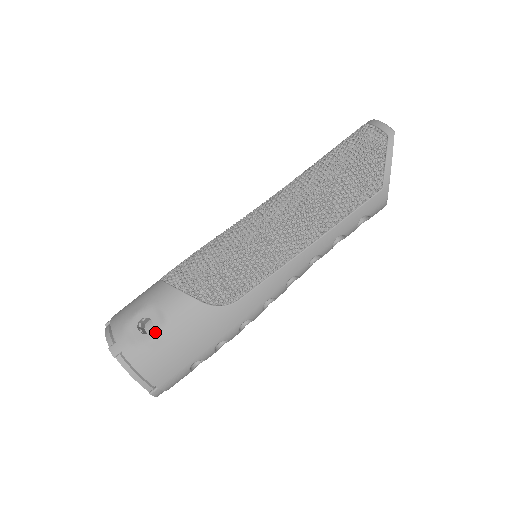
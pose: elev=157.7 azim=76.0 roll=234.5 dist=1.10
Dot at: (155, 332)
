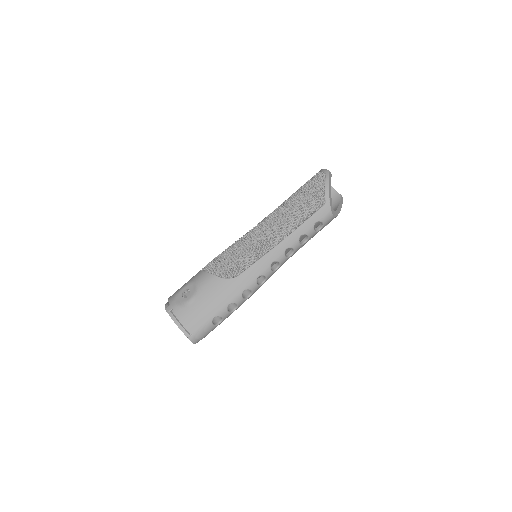
Dot at: (191, 296)
